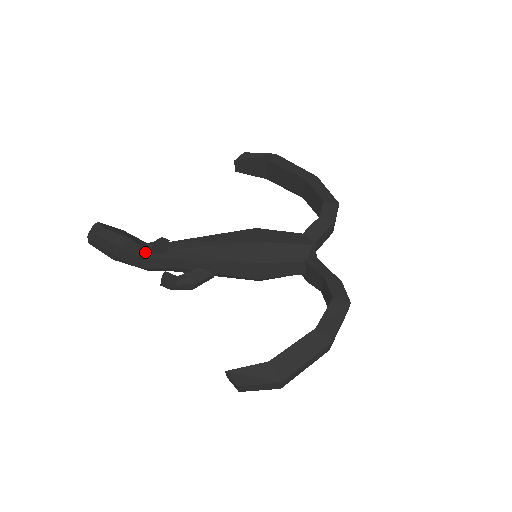
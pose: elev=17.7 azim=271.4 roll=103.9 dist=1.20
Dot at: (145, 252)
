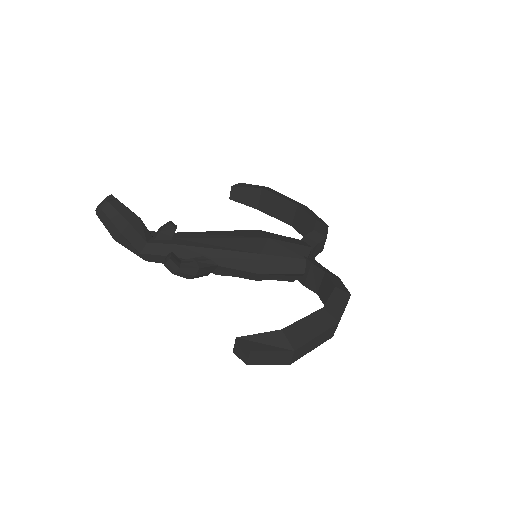
Dot at: (149, 237)
